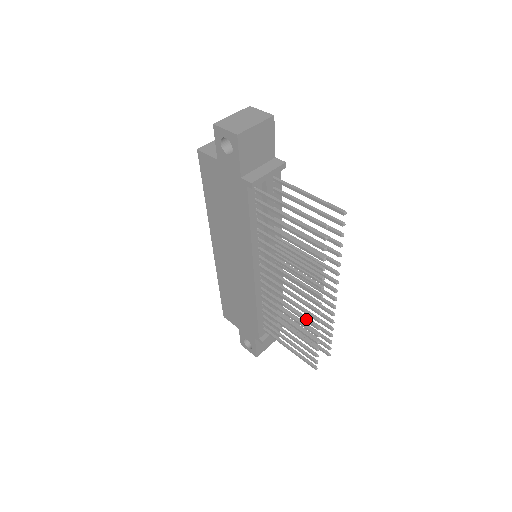
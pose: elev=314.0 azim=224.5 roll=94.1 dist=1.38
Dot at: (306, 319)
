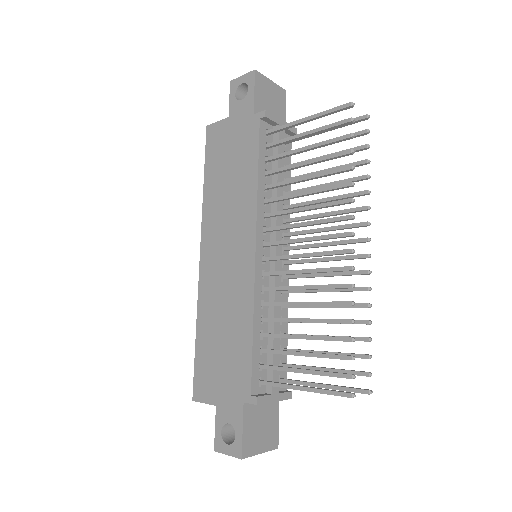
Dot at: (331, 284)
